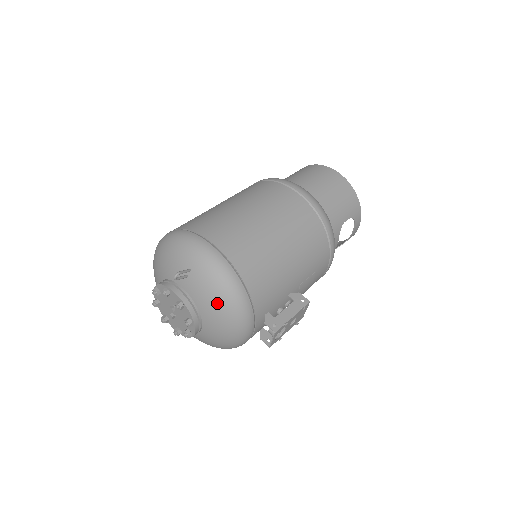
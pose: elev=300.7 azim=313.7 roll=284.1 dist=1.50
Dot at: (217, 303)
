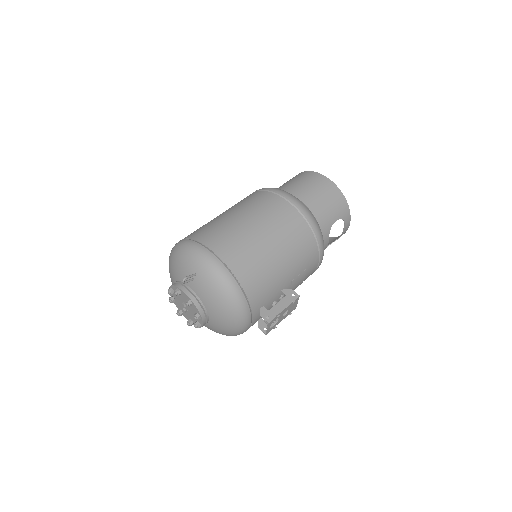
Dot at: (218, 301)
